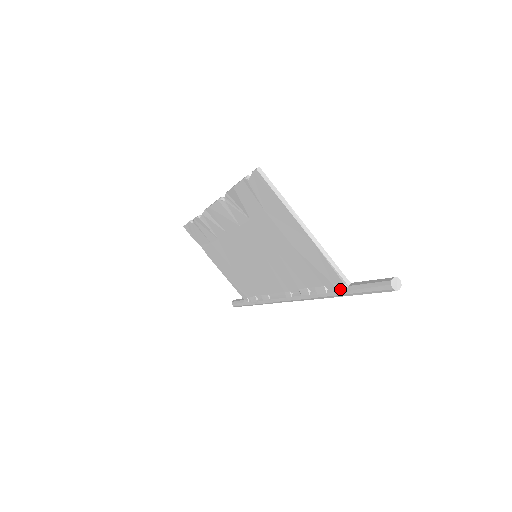
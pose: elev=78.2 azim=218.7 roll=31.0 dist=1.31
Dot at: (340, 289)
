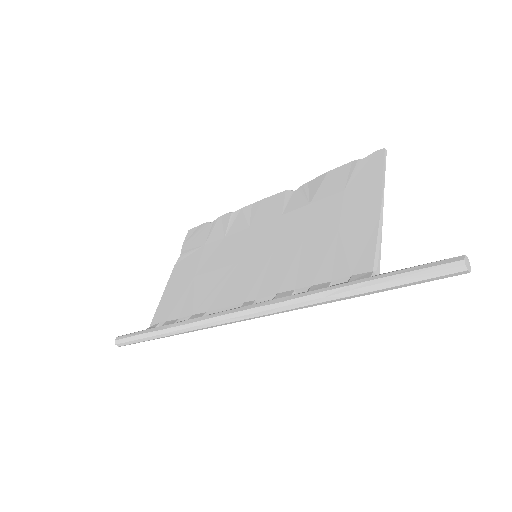
Dot at: (360, 277)
